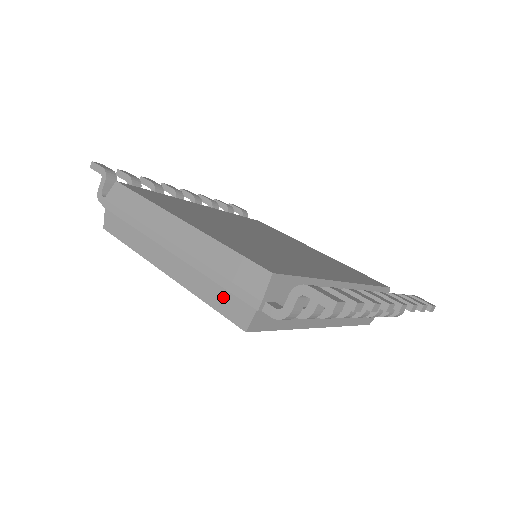
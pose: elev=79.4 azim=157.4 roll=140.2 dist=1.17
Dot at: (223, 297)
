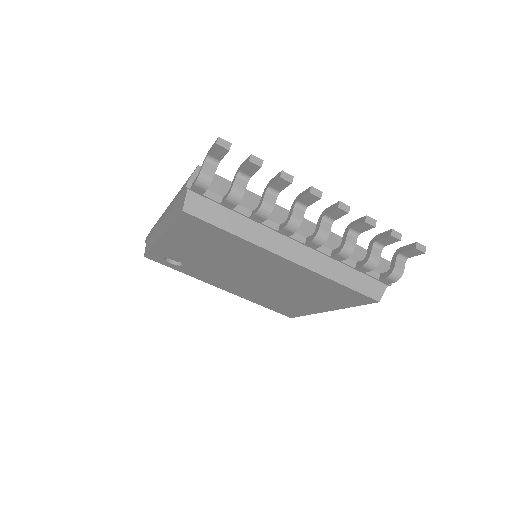
Dot at: (177, 207)
